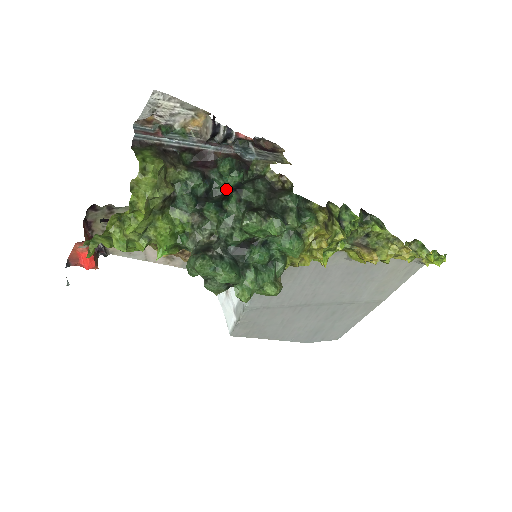
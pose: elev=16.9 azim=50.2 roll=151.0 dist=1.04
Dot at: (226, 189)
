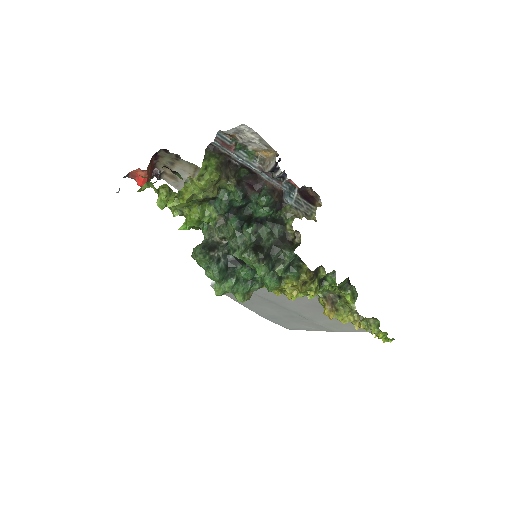
Dot at: (255, 214)
